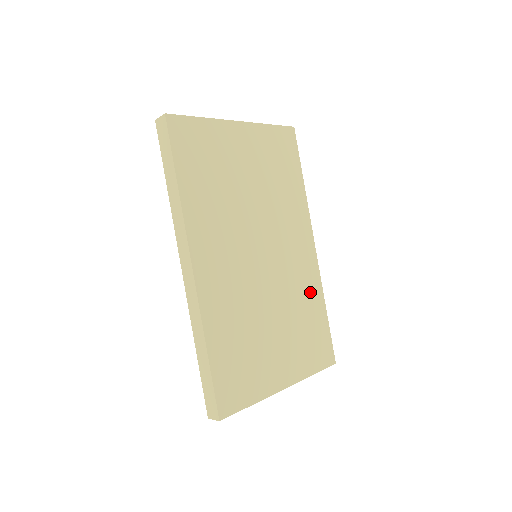
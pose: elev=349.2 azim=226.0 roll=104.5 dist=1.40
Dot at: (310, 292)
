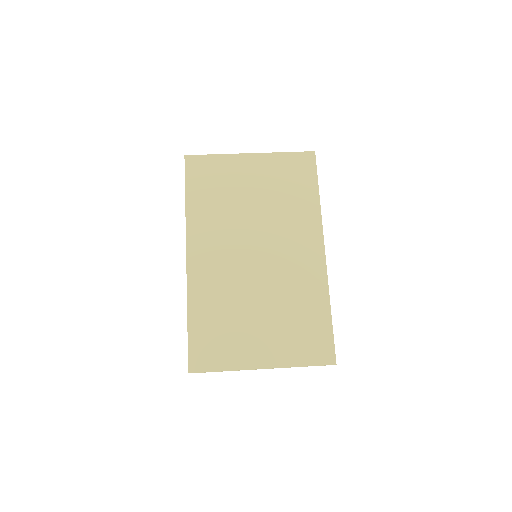
Dot at: (311, 292)
